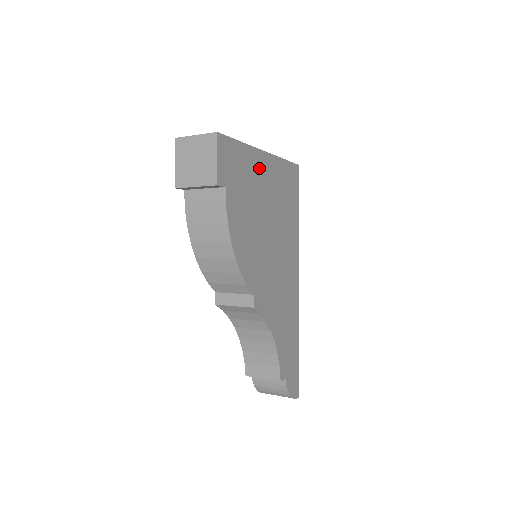
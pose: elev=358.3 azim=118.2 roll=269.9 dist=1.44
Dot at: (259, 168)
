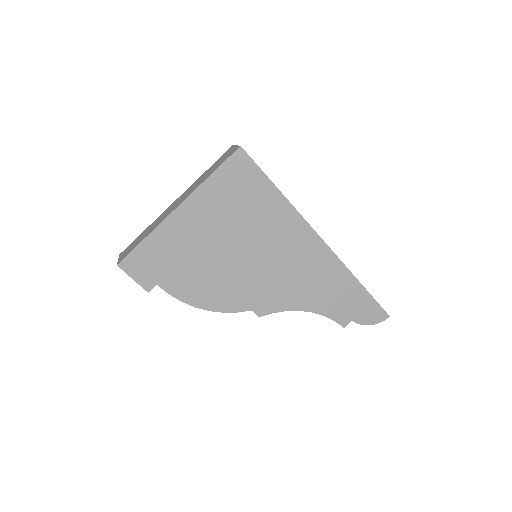
Dot at: (182, 227)
